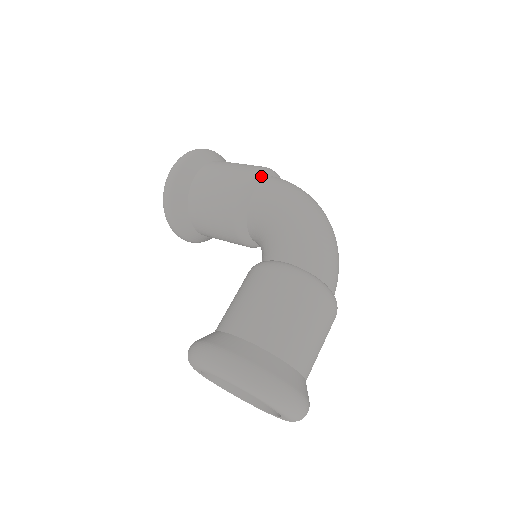
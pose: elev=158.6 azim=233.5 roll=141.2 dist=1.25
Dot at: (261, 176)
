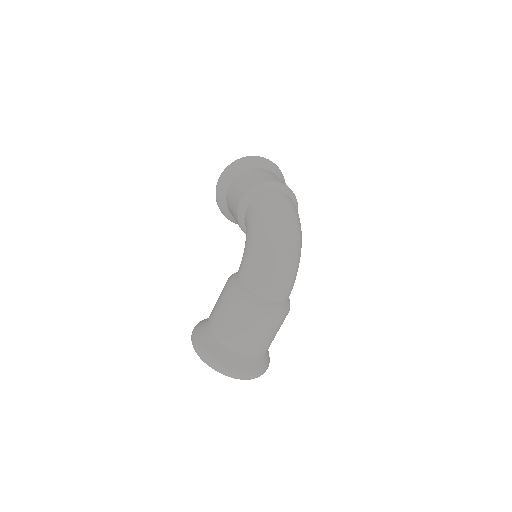
Dot at: (252, 196)
